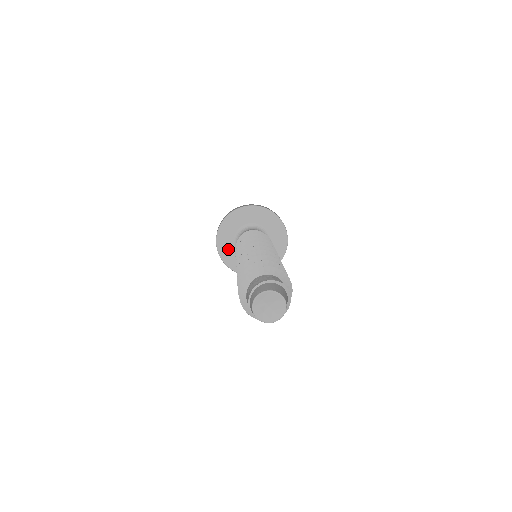
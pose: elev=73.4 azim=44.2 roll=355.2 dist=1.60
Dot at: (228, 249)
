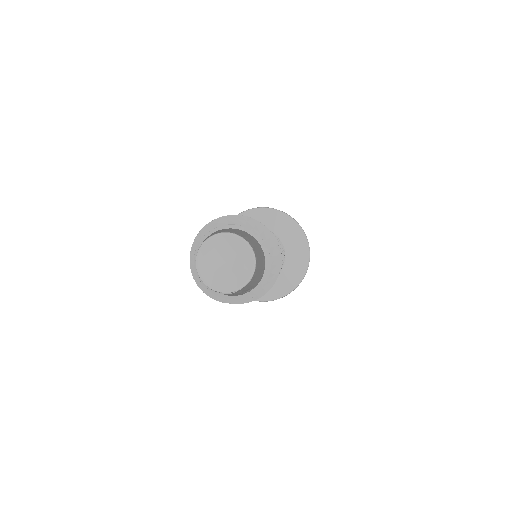
Dot at: occluded
